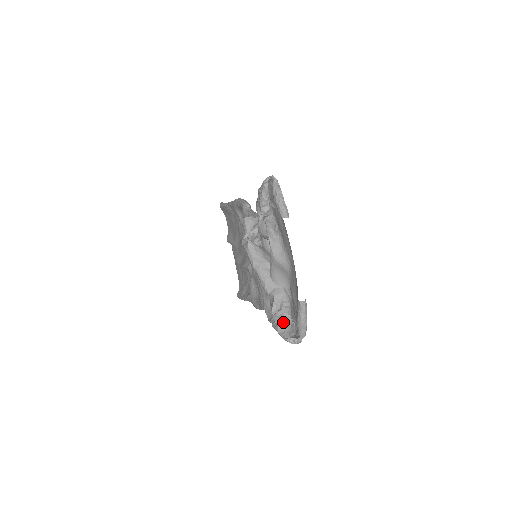
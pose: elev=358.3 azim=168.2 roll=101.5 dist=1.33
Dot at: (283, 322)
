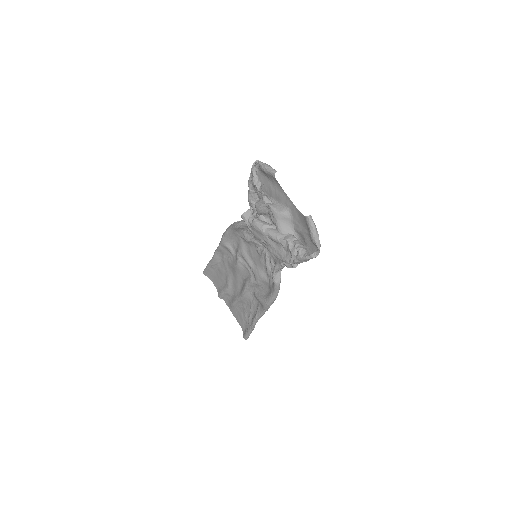
Dot at: (301, 249)
